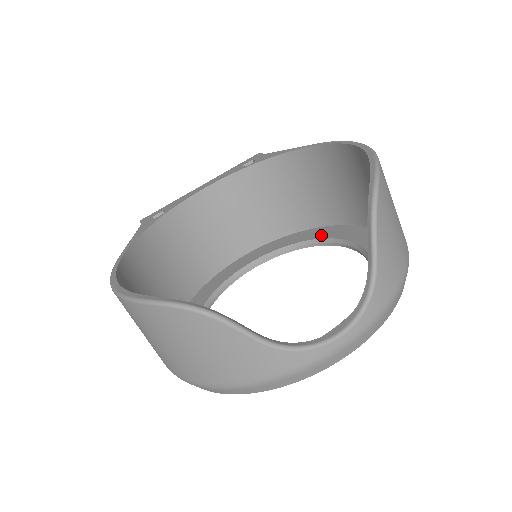
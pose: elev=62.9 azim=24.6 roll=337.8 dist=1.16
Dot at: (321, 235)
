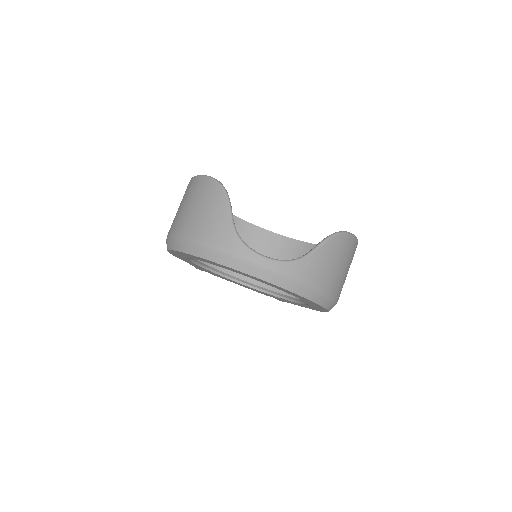
Dot at: occluded
